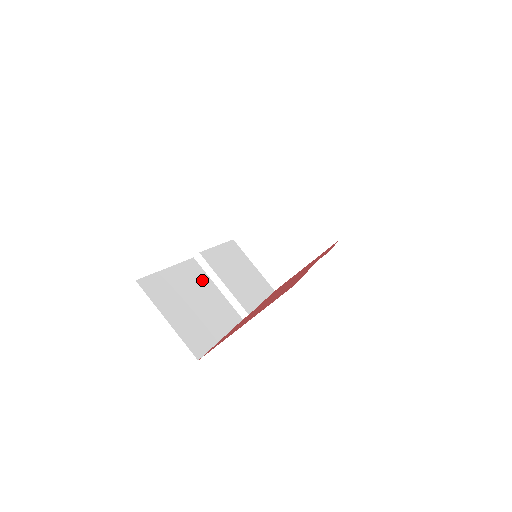
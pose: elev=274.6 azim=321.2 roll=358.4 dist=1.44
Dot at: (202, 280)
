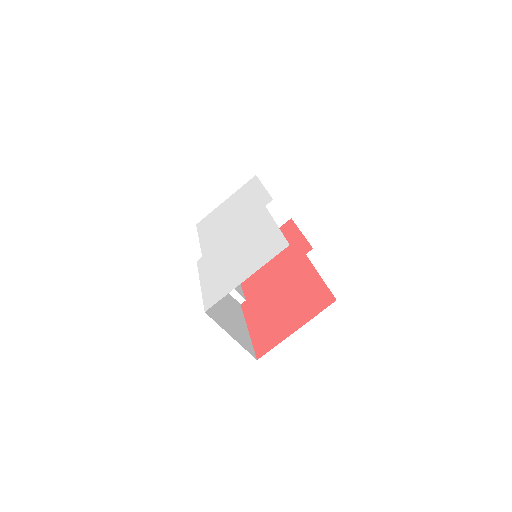
Dot at: occluded
